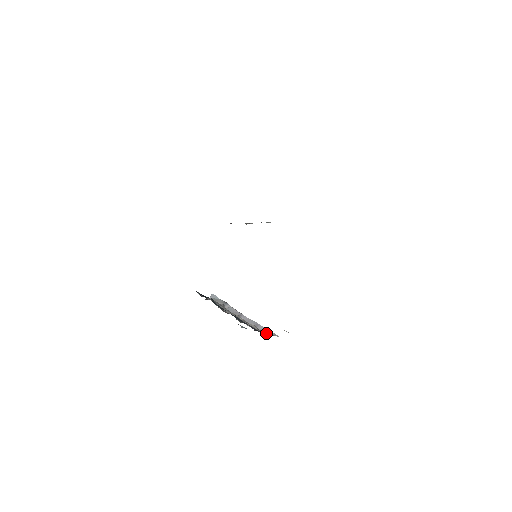
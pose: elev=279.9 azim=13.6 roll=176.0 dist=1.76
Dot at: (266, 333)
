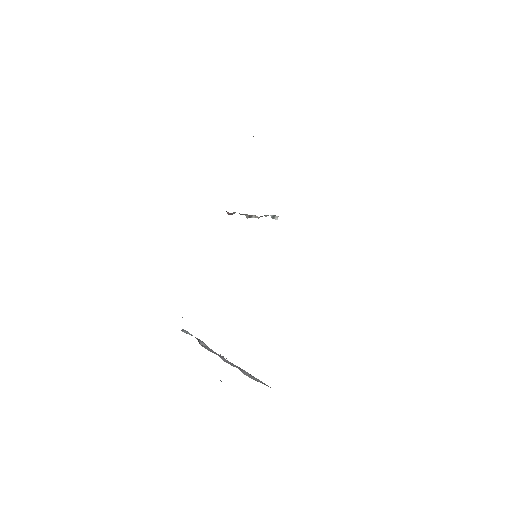
Dot at: (254, 379)
